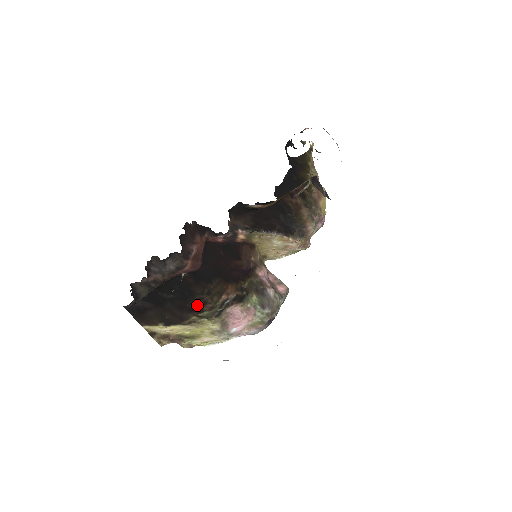
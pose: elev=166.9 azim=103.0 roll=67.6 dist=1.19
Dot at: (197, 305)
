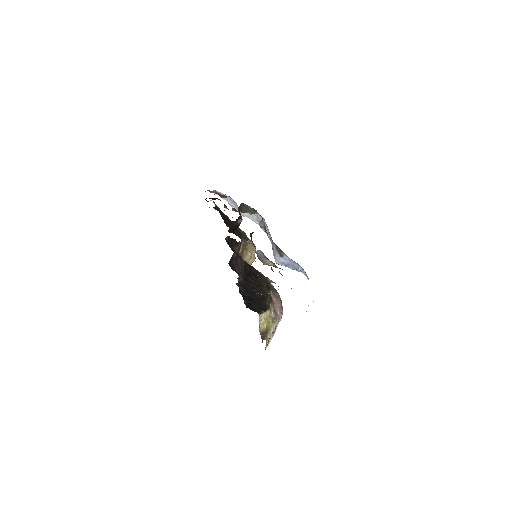
Dot at: (262, 295)
